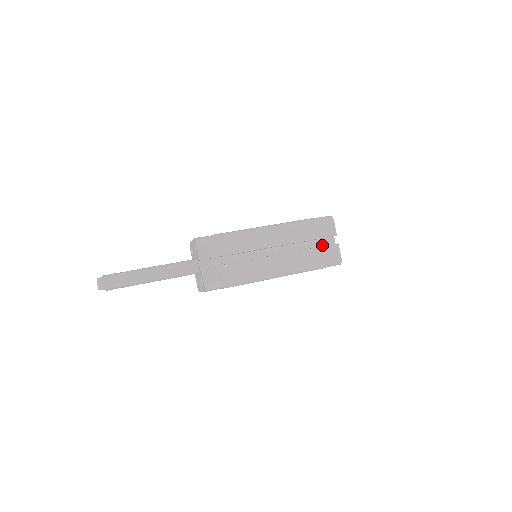
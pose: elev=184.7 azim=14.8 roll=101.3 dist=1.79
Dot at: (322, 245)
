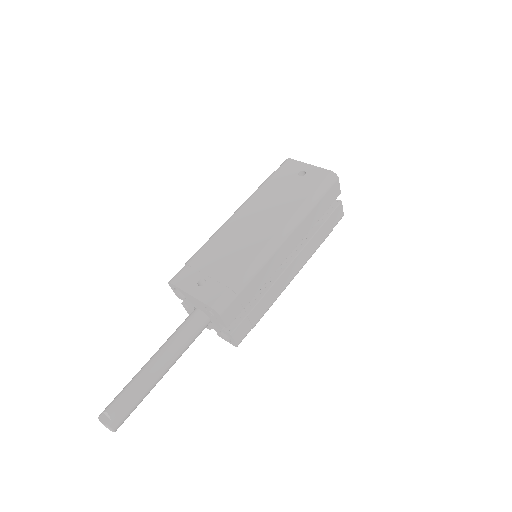
Dot at: occluded
